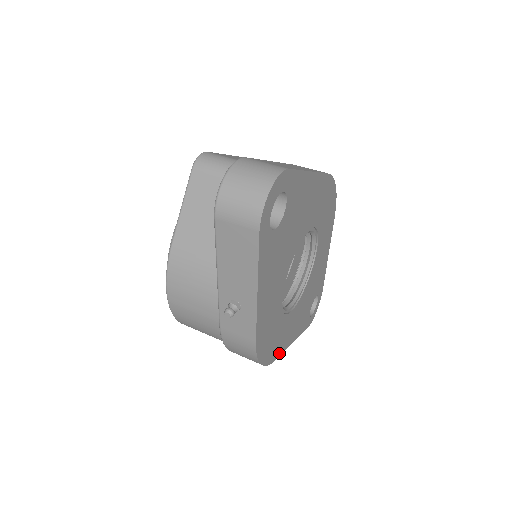
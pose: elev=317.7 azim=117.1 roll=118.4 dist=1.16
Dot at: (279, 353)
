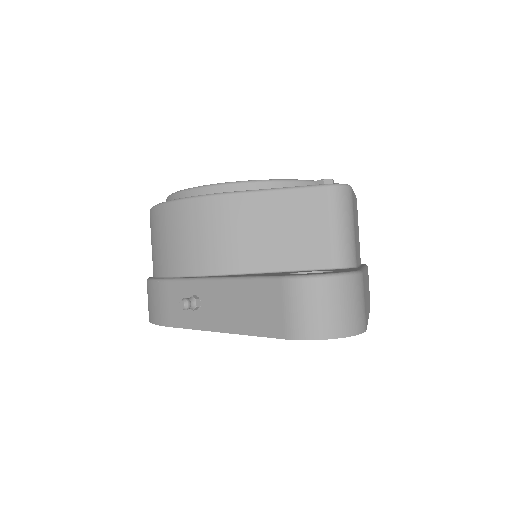
Dot at: occluded
